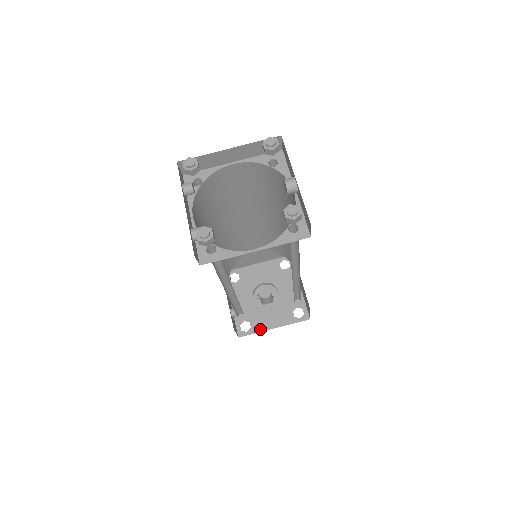
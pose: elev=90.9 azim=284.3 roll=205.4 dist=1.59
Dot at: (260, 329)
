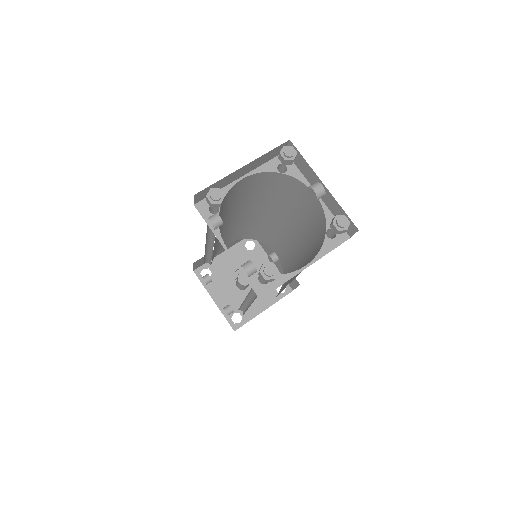
Dot at: (252, 316)
